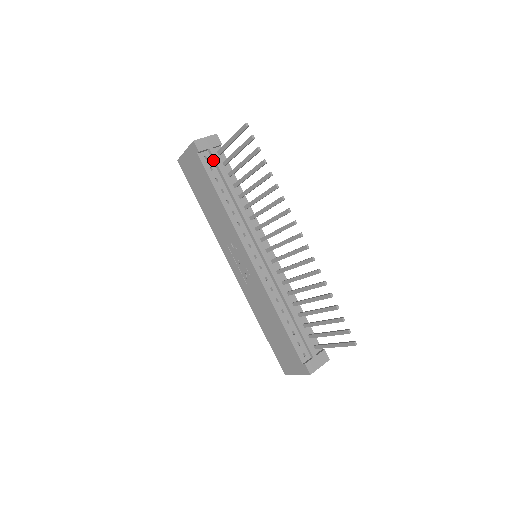
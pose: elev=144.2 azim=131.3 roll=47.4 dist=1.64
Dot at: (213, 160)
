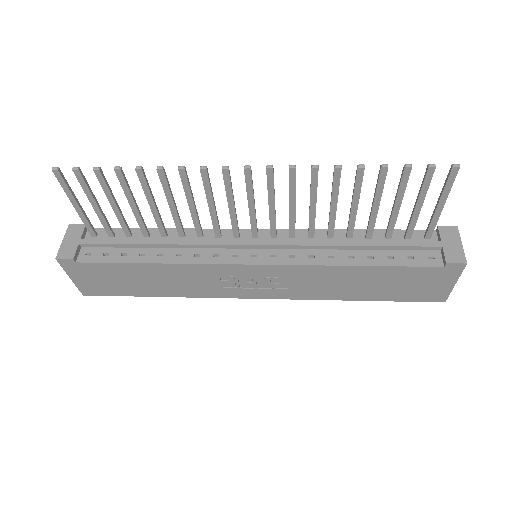
Dot at: (97, 247)
